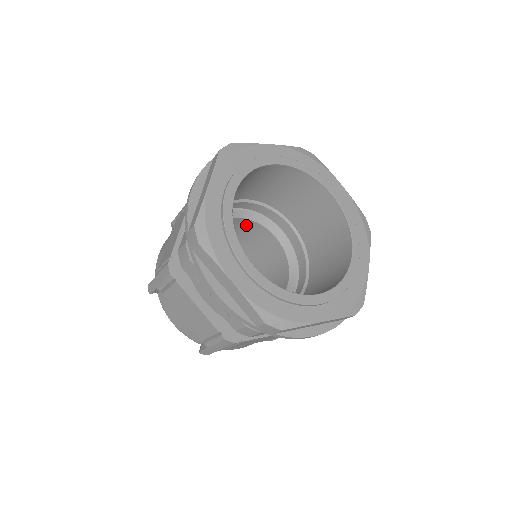
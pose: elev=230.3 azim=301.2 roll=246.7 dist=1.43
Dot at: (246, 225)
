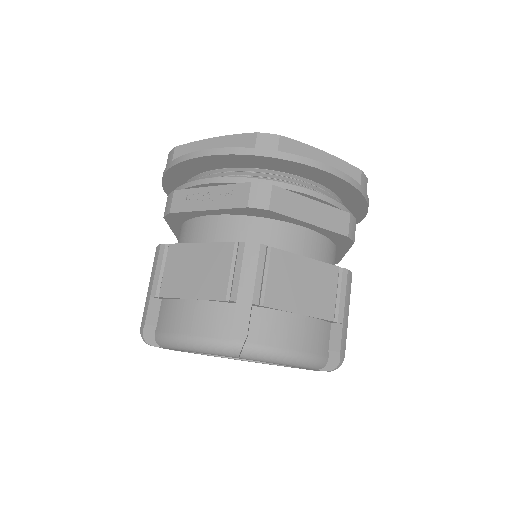
Dot at: occluded
